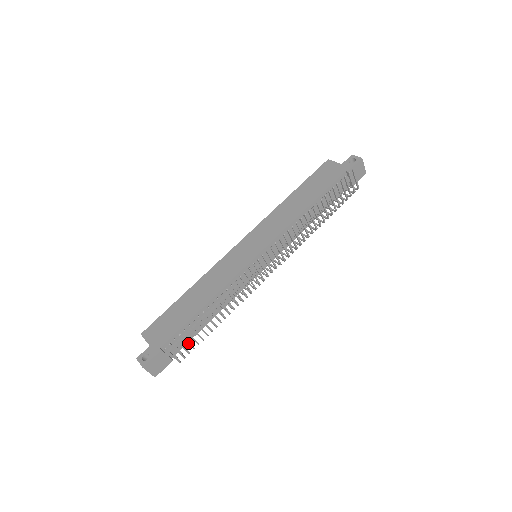
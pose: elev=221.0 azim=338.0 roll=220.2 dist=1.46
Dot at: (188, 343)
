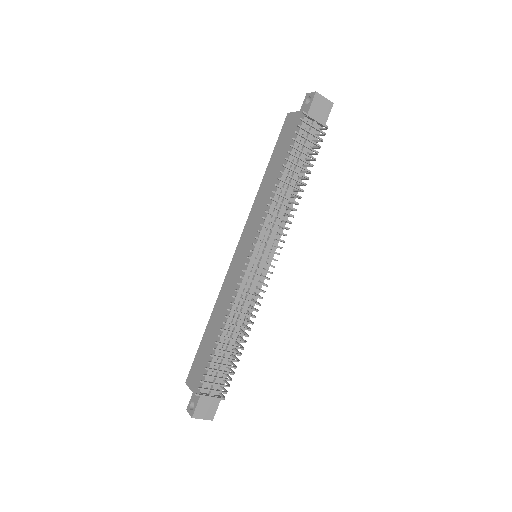
Dot at: (219, 378)
